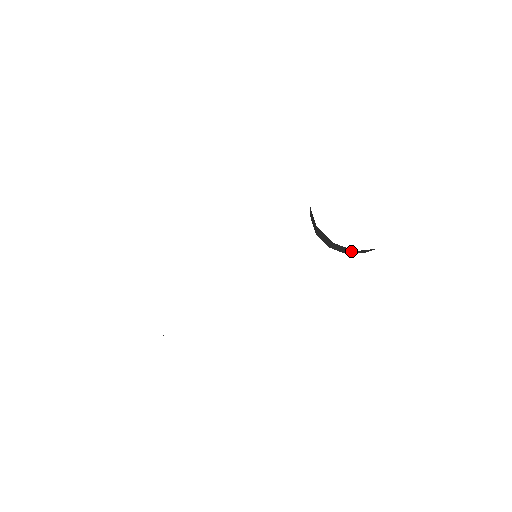
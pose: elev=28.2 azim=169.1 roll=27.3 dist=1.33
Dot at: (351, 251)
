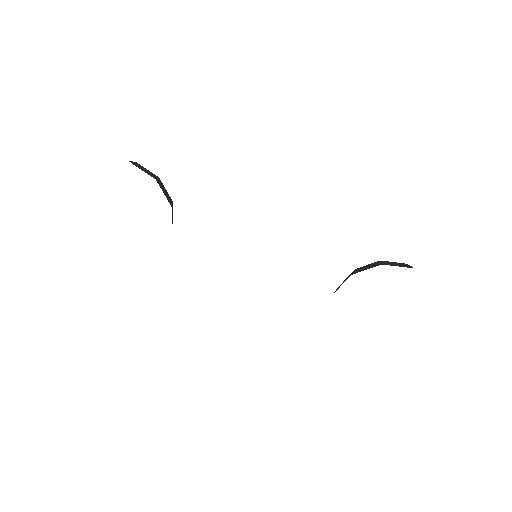
Dot at: occluded
